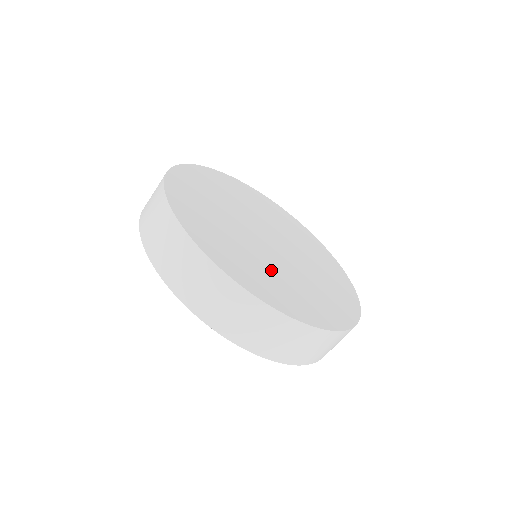
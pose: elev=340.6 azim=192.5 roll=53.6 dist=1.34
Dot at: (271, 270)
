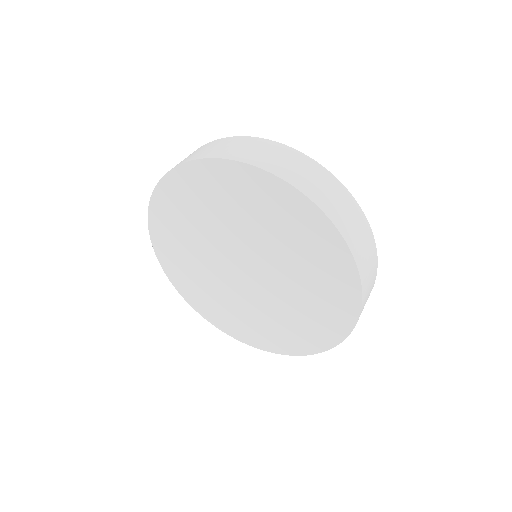
Dot at: occluded
